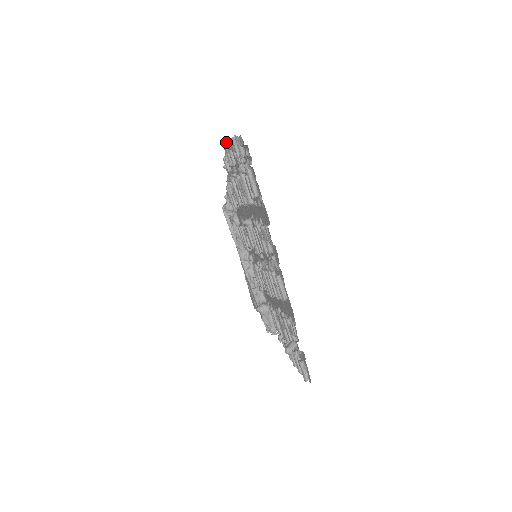
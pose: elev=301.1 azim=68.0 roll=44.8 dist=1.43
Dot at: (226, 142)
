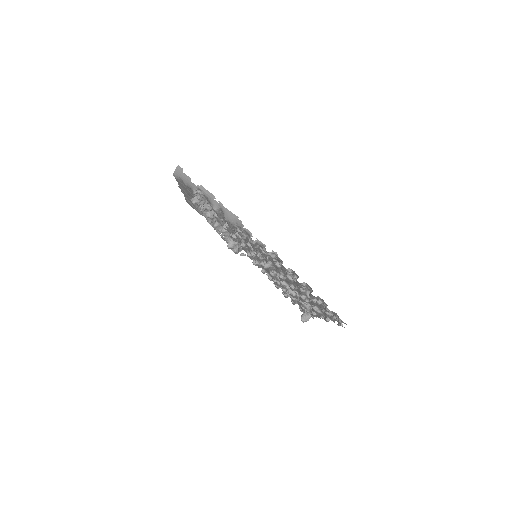
Dot at: (284, 268)
